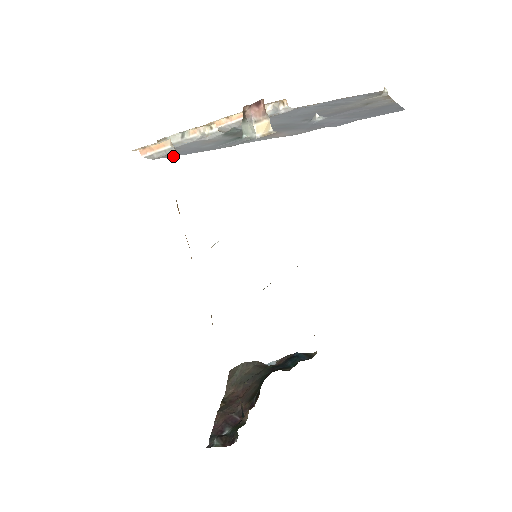
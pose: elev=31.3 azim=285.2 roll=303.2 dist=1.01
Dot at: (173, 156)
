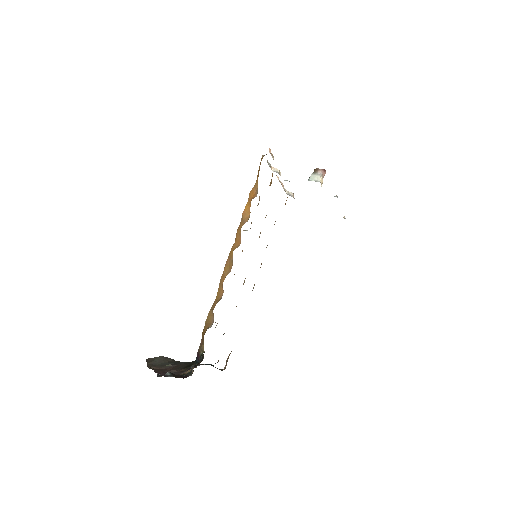
Dot at: occluded
